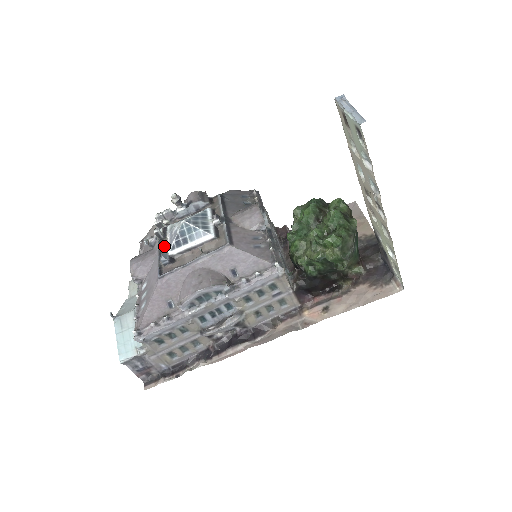
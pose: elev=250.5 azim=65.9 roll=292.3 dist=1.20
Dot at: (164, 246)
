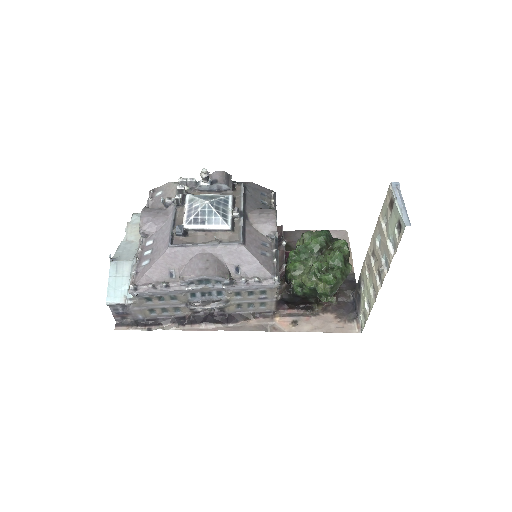
Dot at: (179, 214)
